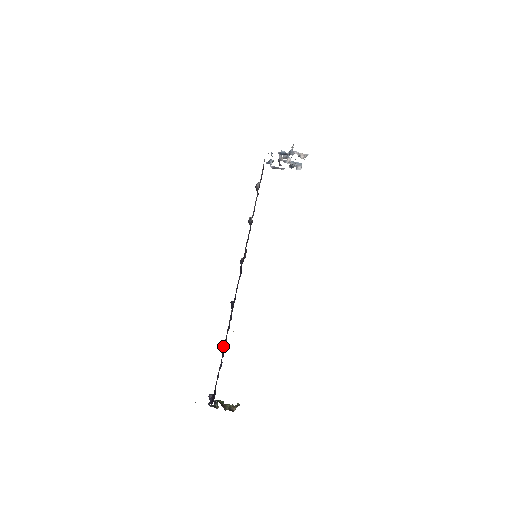
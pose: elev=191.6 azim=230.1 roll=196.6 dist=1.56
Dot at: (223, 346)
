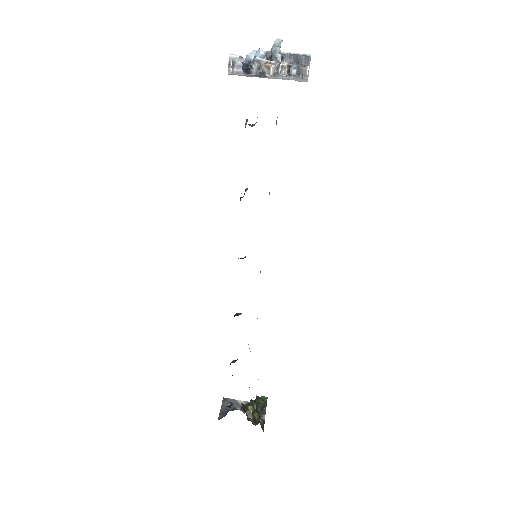
Dot at: occluded
